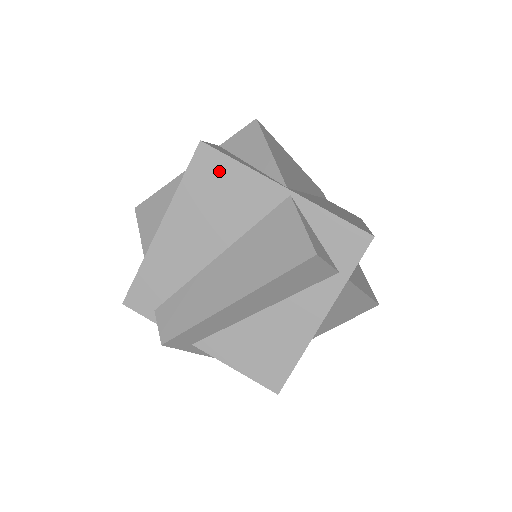
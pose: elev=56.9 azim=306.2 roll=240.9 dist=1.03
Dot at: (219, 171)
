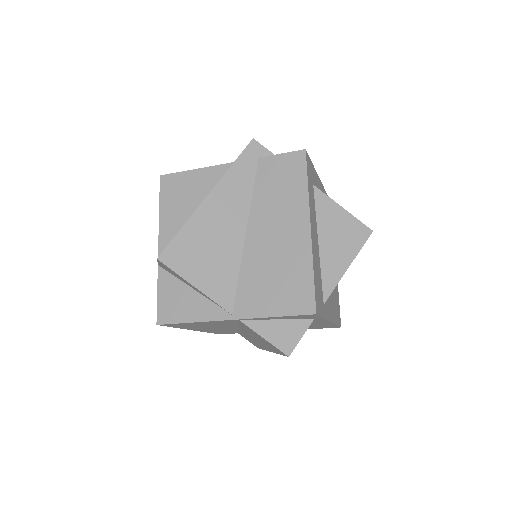
Dot at: occluded
